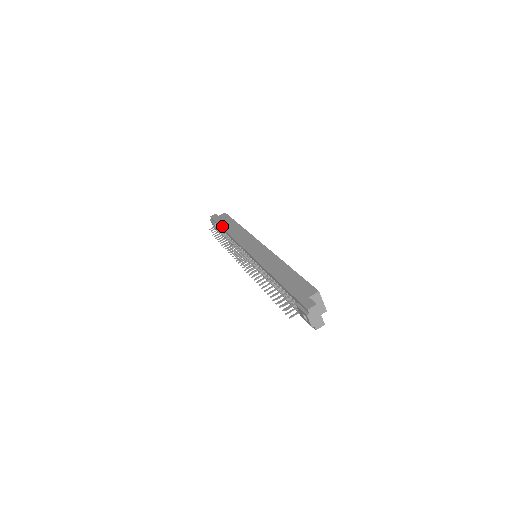
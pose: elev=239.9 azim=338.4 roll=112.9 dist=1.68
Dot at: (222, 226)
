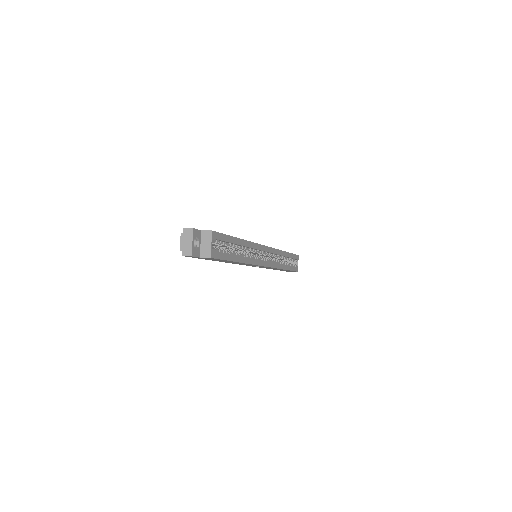
Dot at: occluded
